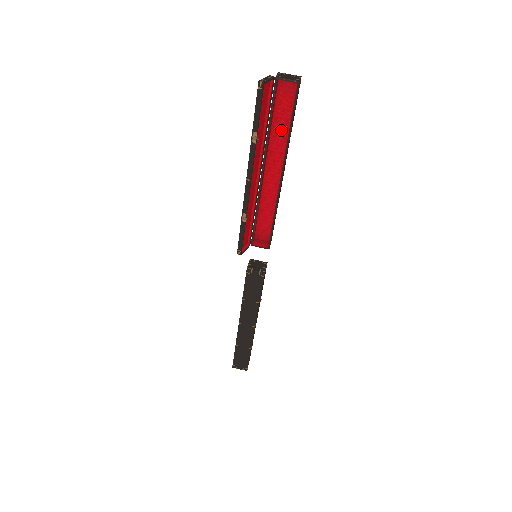
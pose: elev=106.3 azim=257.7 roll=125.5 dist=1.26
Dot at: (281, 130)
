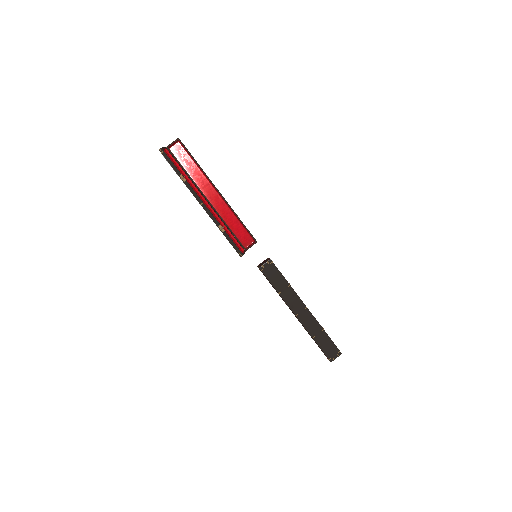
Dot at: (195, 172)
